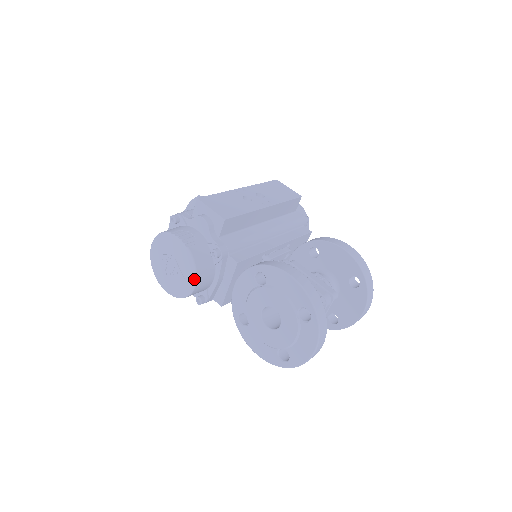
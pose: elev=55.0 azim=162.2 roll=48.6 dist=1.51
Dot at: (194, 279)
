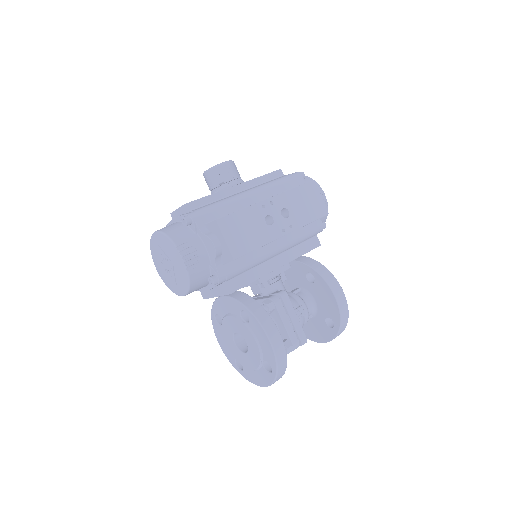
Dot at: (185, 293)
